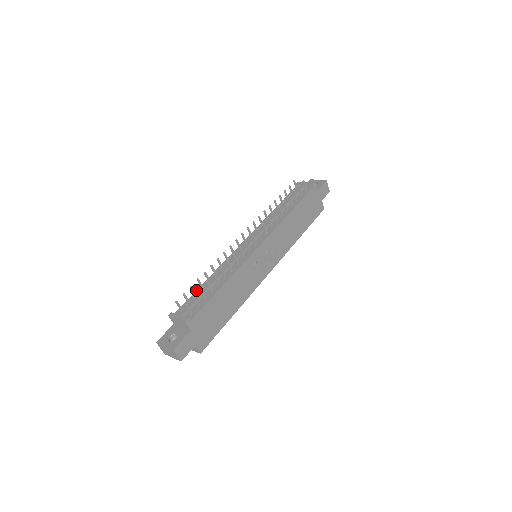
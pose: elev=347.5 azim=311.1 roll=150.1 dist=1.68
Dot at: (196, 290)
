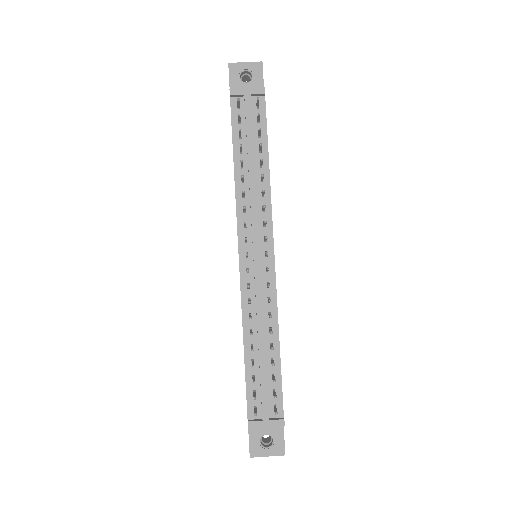
Dot at: occluded
